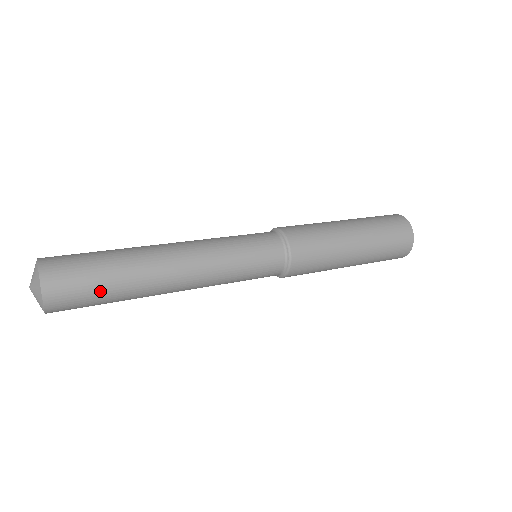
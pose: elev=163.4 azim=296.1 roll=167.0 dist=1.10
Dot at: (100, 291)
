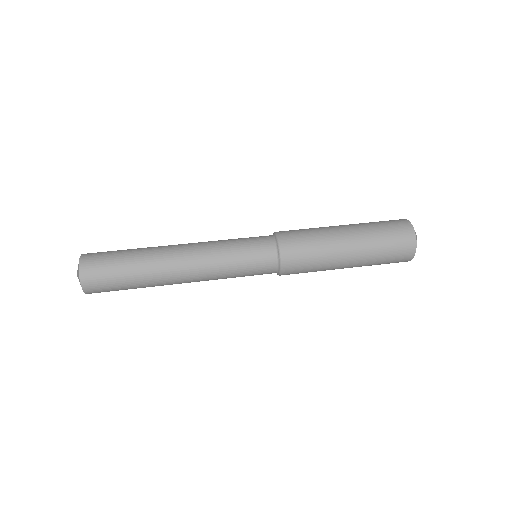
Dot at: (119, 269)
